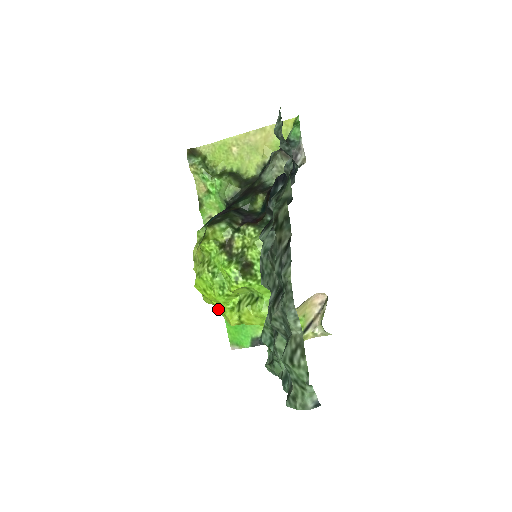
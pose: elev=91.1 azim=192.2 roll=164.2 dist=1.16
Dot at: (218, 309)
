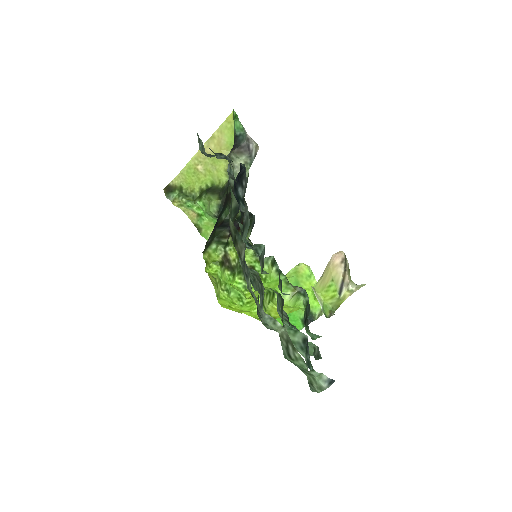
Dot at: occluded
